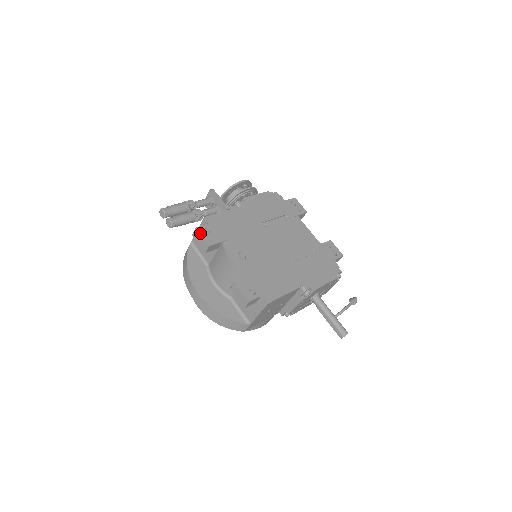
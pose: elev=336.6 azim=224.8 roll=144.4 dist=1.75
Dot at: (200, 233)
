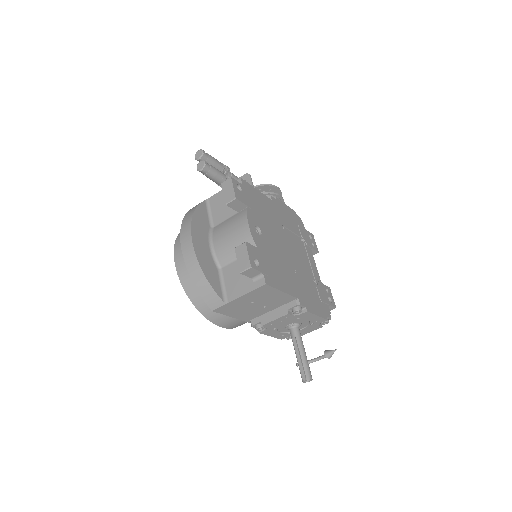
Dot at: (233, 183)
